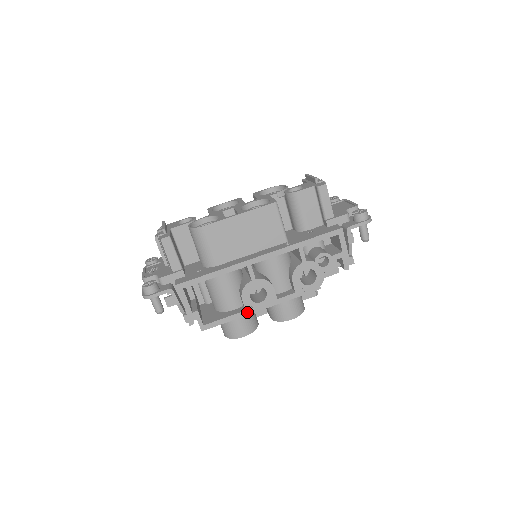
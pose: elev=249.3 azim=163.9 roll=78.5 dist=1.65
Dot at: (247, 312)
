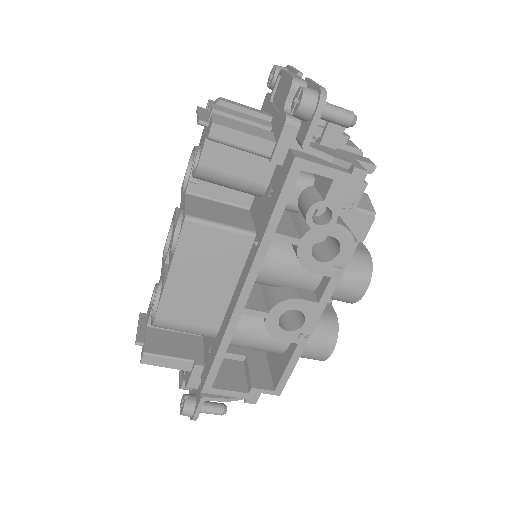
Dot at: (302, 343)
